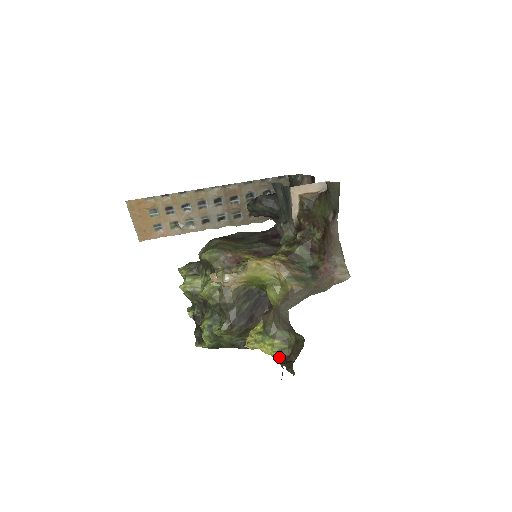
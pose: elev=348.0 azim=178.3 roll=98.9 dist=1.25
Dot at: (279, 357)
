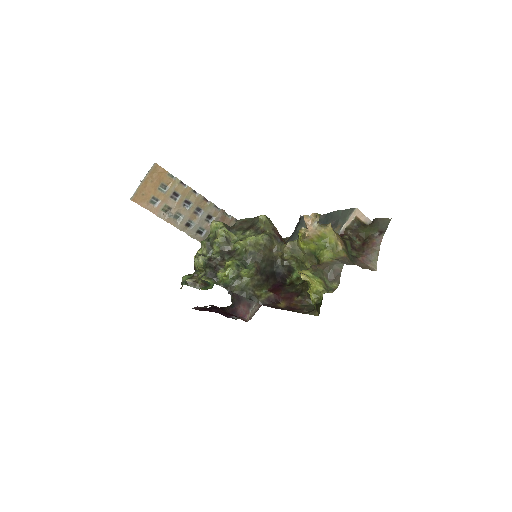
Dot at: (324, 291)
